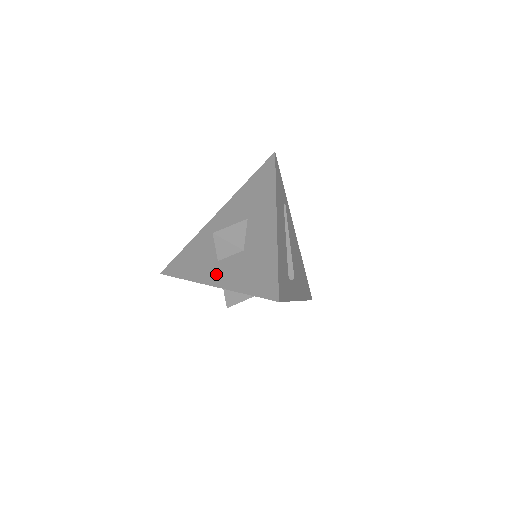
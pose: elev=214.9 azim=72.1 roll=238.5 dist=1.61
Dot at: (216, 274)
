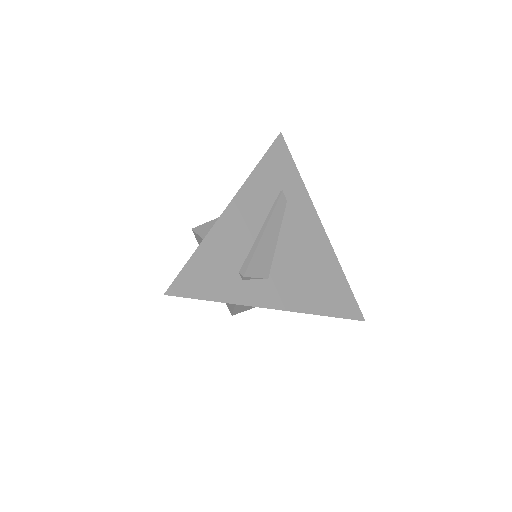
Dot at: occluded
